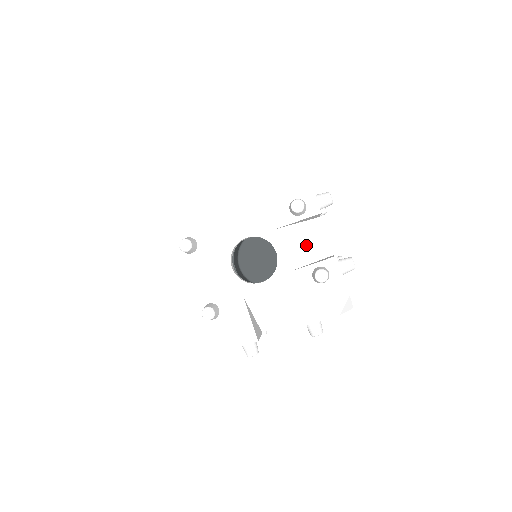
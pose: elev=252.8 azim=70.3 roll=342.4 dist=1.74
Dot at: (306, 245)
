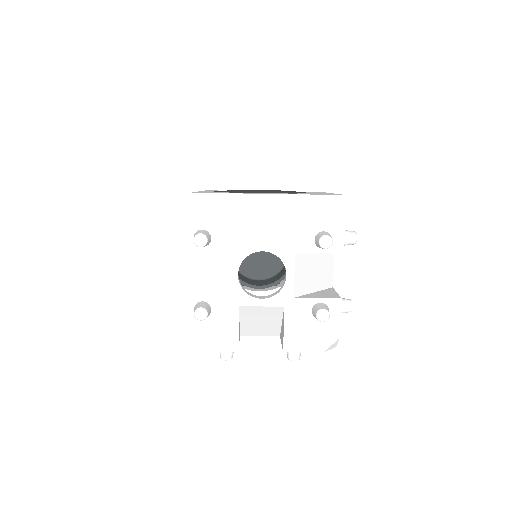
Dot at: (314, 273)
